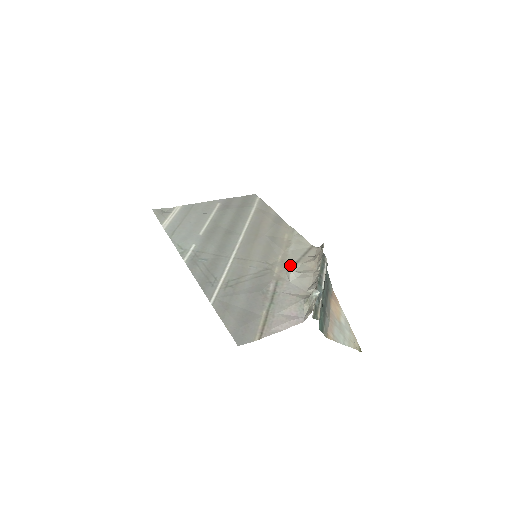
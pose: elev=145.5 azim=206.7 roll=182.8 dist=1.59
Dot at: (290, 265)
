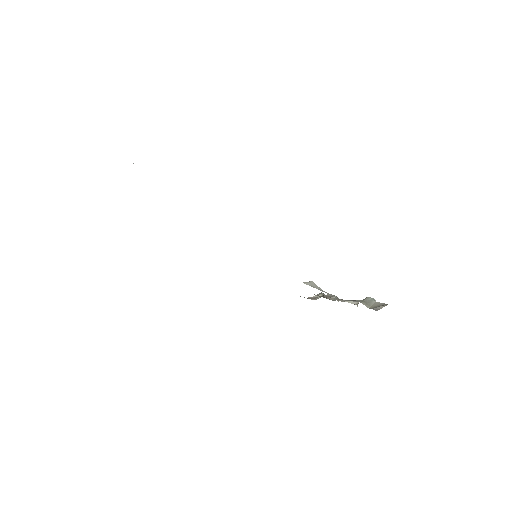
Dot at: occluded
